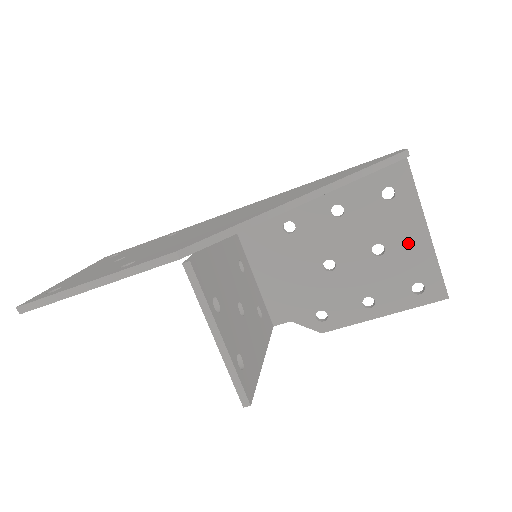
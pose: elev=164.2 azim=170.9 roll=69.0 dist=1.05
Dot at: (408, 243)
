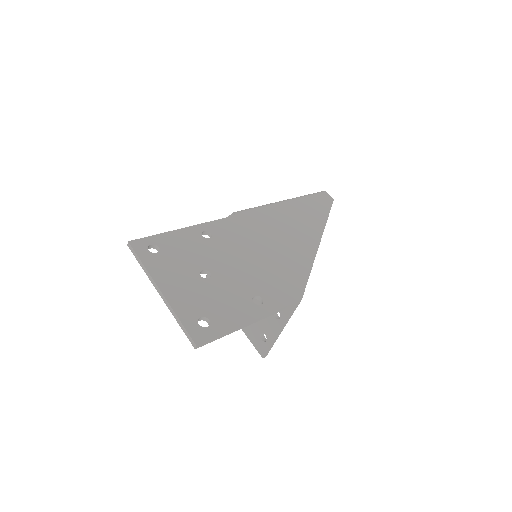
Dot at: occluded
